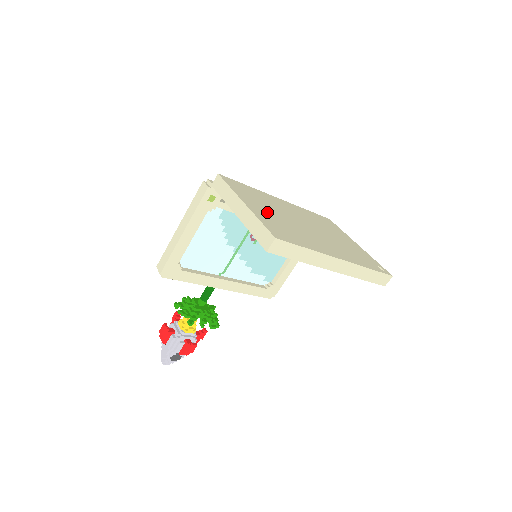
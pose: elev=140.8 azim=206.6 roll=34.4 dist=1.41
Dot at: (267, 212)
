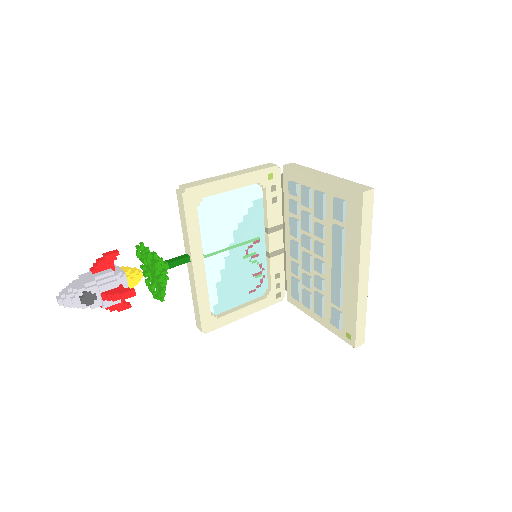
Dot at: occluded
